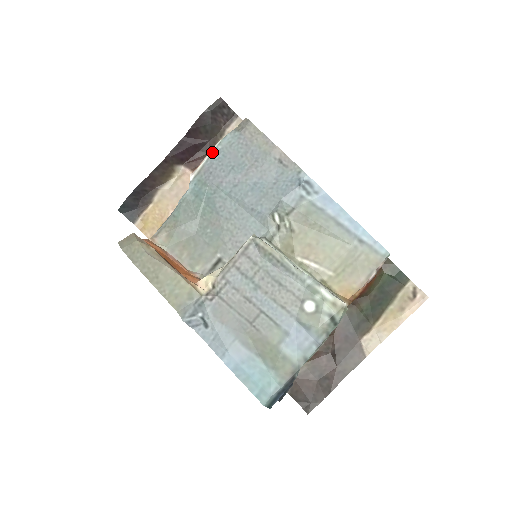
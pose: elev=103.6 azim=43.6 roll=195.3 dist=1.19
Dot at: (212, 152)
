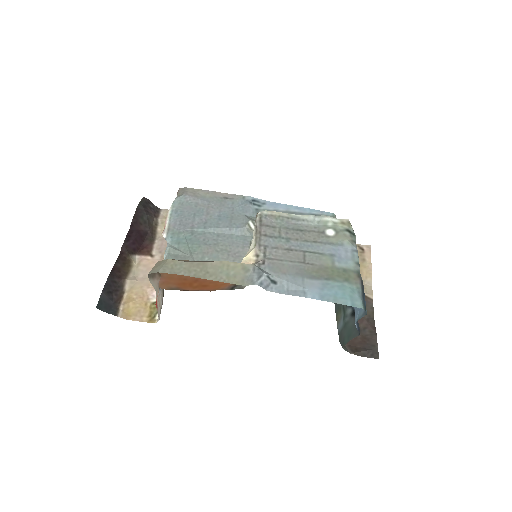
Dot at: (170, 214)
